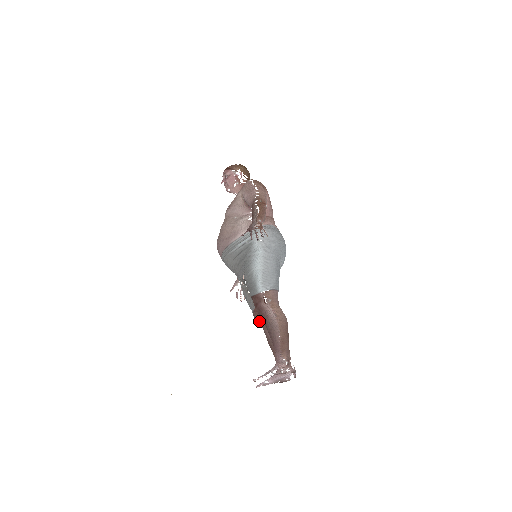
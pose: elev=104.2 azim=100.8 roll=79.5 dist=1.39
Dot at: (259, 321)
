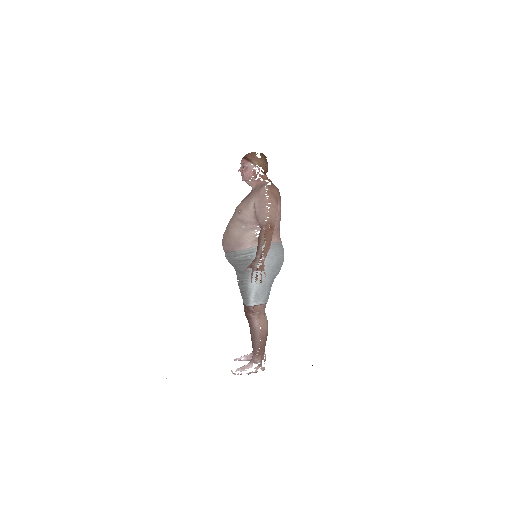
Dot at: occluded
